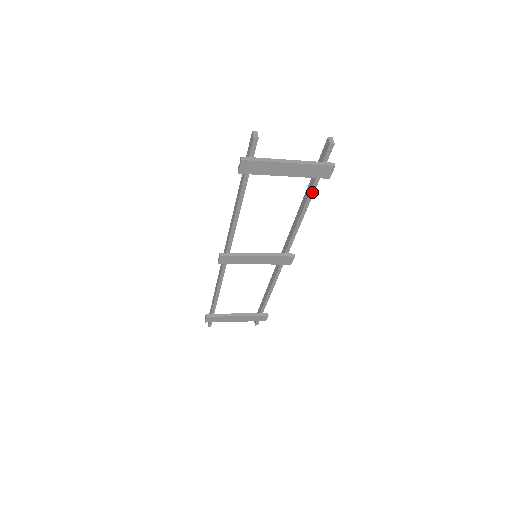
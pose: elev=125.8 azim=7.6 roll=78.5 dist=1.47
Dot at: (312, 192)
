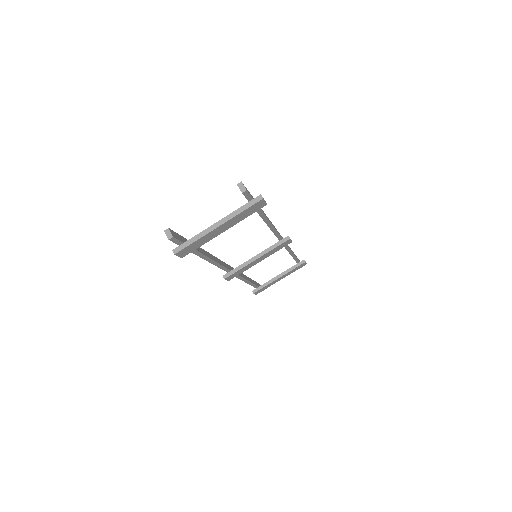
Dot at: (261, 214)
